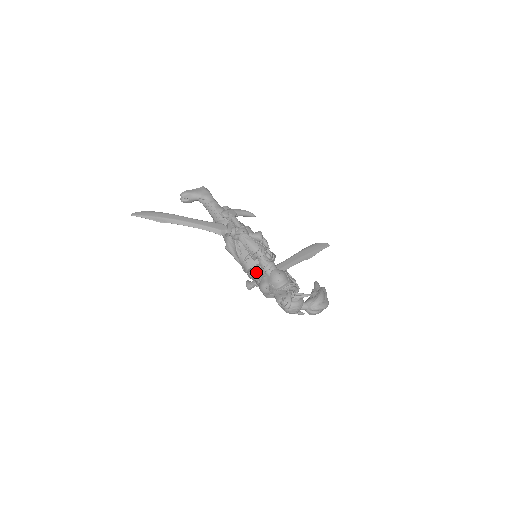
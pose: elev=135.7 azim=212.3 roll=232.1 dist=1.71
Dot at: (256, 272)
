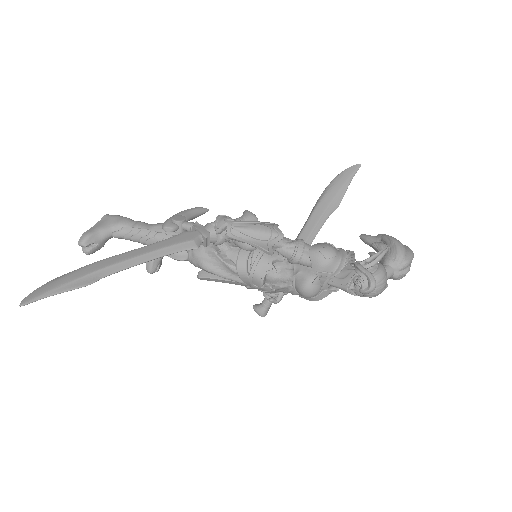
Dot at: (278, 275)
